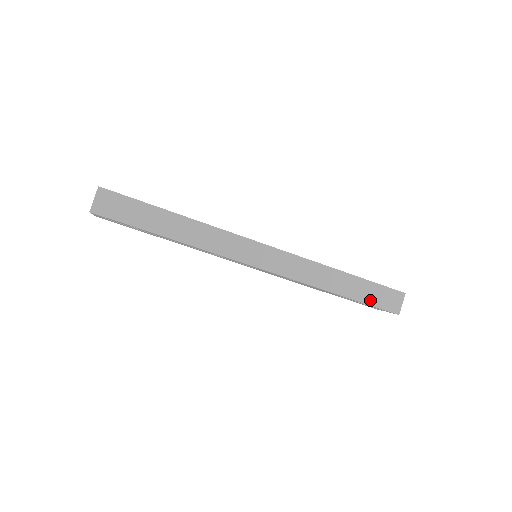
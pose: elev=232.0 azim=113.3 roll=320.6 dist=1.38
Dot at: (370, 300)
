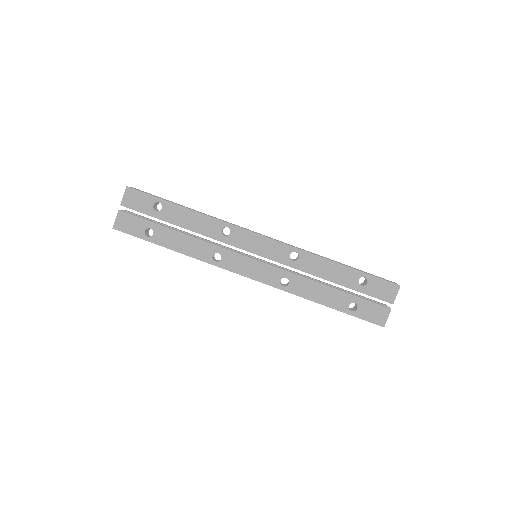
Dot at: (368, 274)
